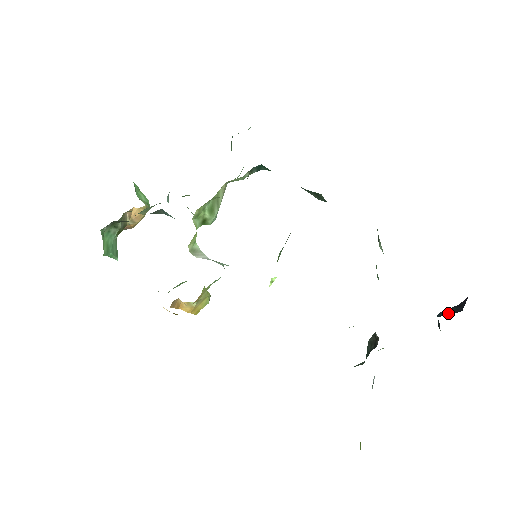
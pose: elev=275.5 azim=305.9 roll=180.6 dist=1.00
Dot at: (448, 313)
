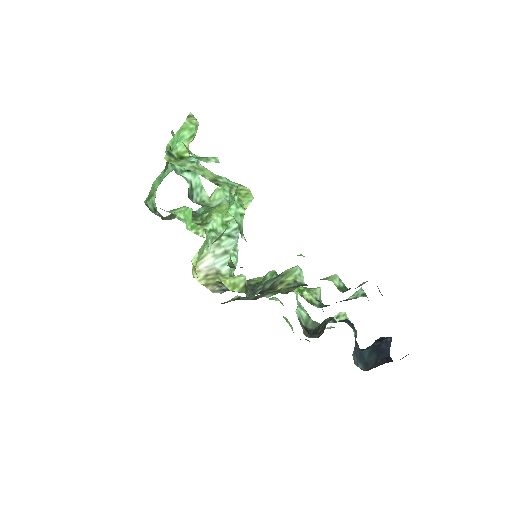
Dot at: (368, 357)
